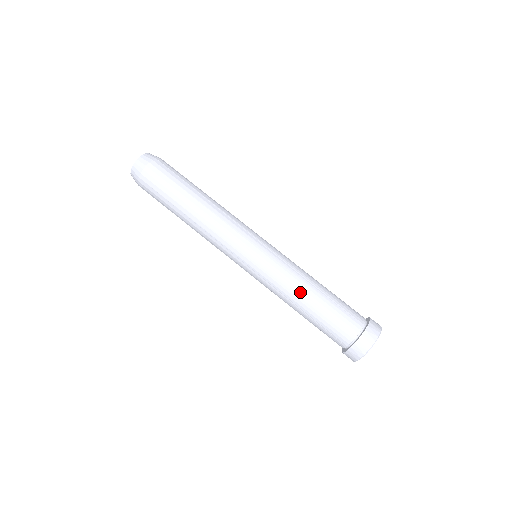
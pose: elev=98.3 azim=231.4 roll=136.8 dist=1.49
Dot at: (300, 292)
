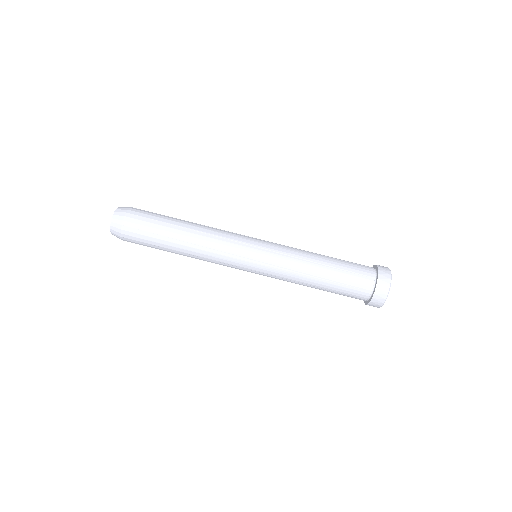
Dot at: (304, 284)
